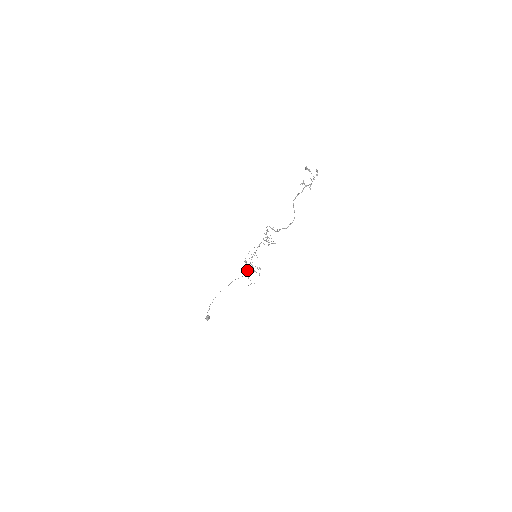
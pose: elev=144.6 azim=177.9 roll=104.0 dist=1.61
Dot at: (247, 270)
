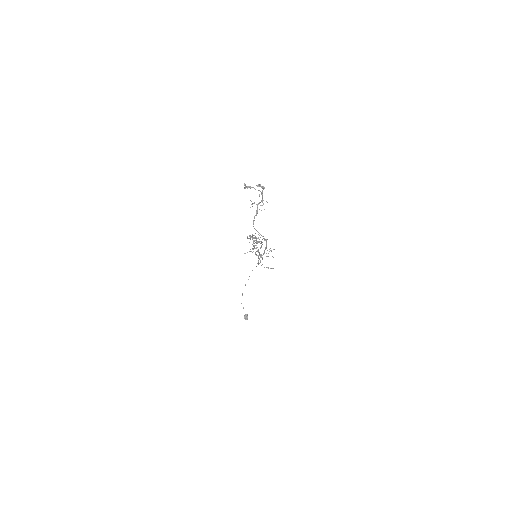
Dot at: occluded
